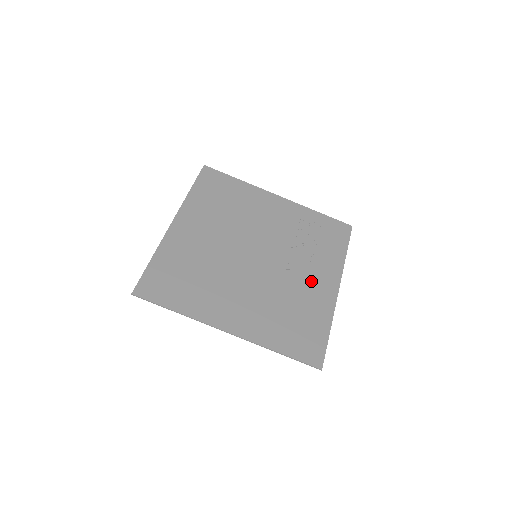
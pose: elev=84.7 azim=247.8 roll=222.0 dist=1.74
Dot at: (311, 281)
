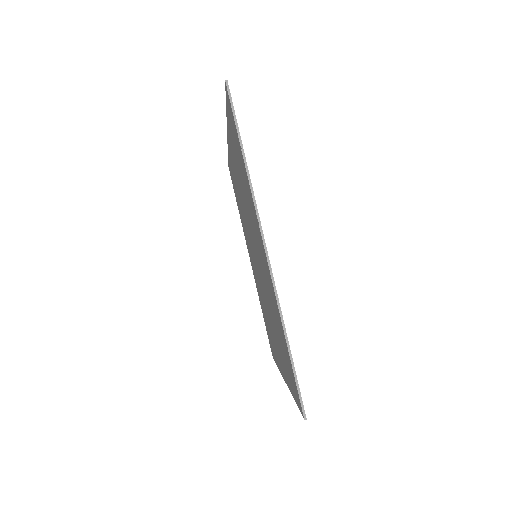
Dot at: occluded
